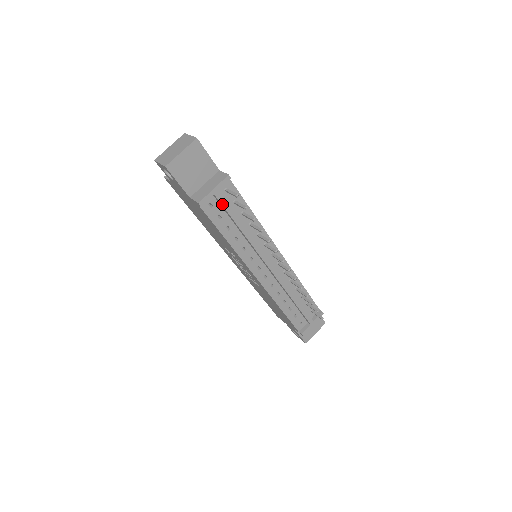
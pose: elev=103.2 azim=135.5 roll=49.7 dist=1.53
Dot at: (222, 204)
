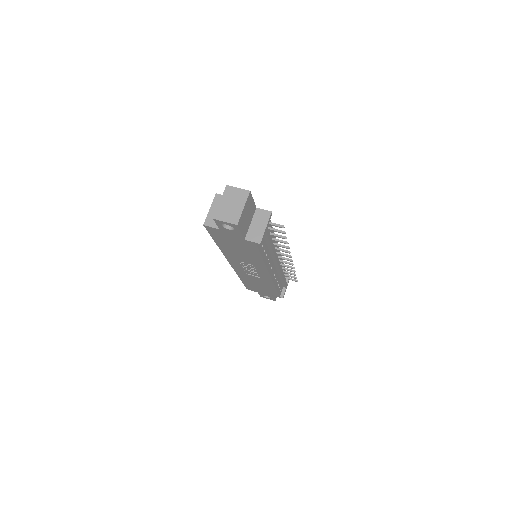
Dot at: (267, 236)
